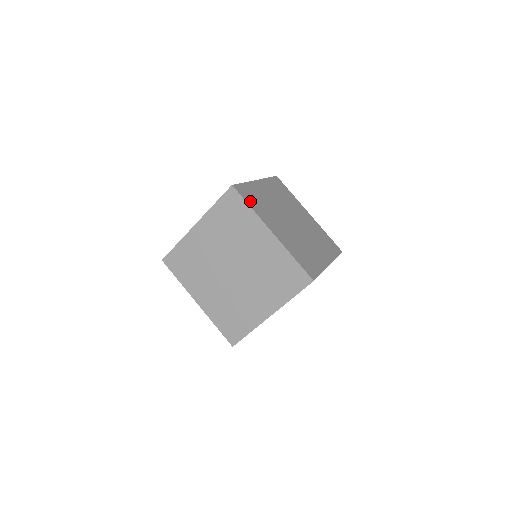
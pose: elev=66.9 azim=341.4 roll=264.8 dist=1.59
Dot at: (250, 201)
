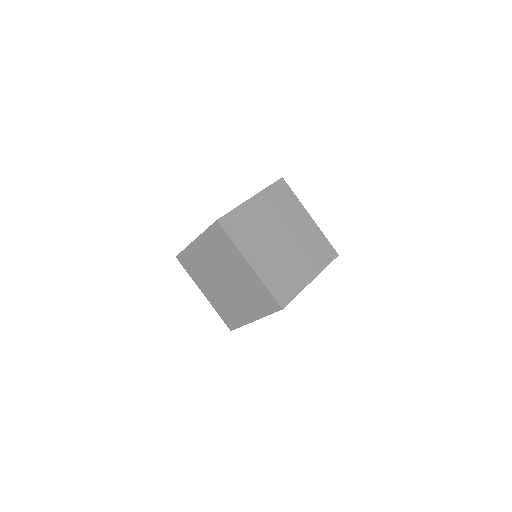
Dot at: occluded
